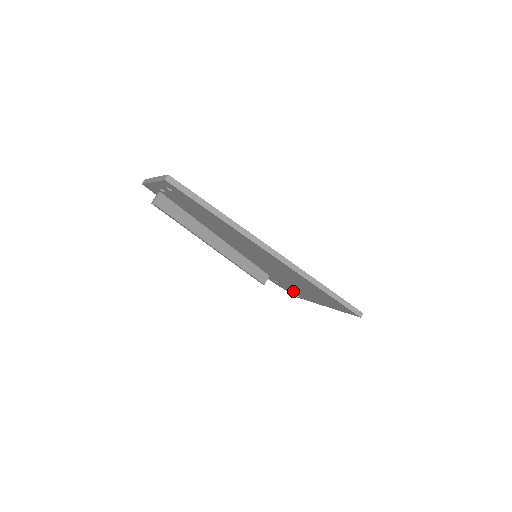
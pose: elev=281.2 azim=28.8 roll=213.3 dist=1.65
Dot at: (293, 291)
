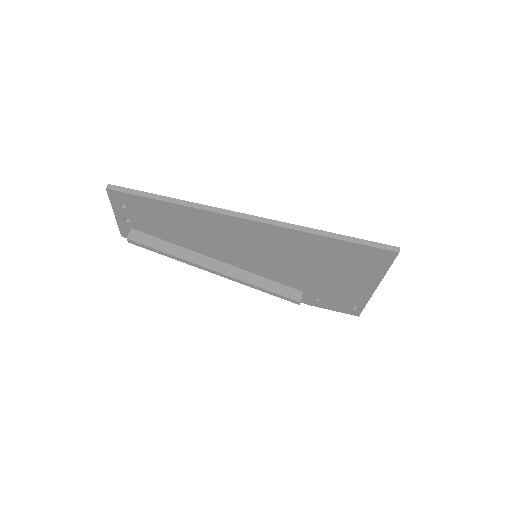
Dot at: (341, 300)
